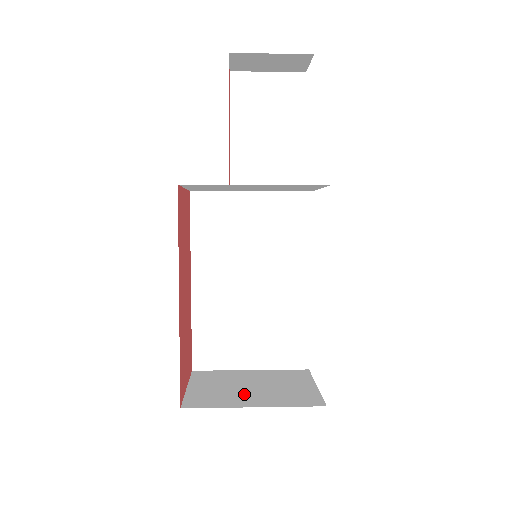
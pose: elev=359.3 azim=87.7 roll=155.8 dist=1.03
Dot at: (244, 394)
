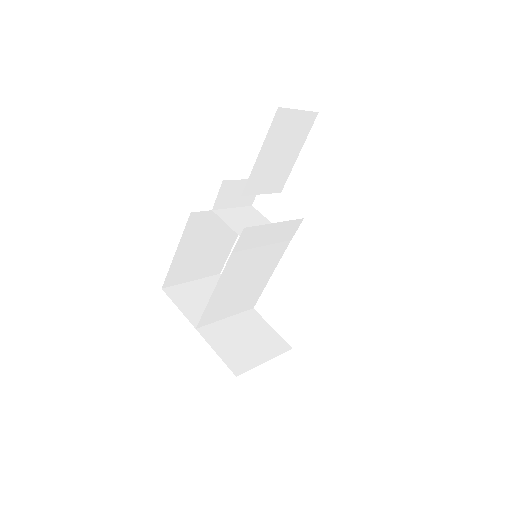
Dot at: (250, 349)
